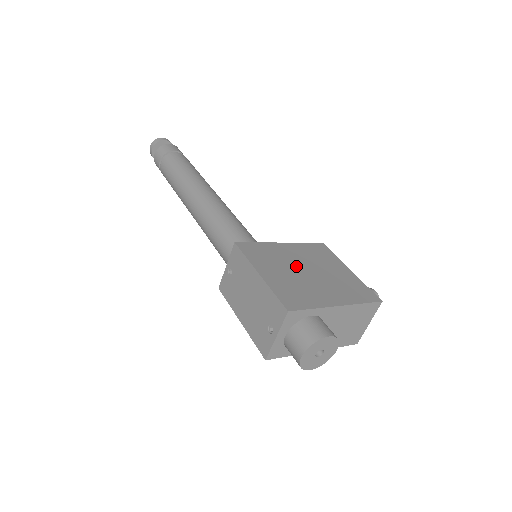
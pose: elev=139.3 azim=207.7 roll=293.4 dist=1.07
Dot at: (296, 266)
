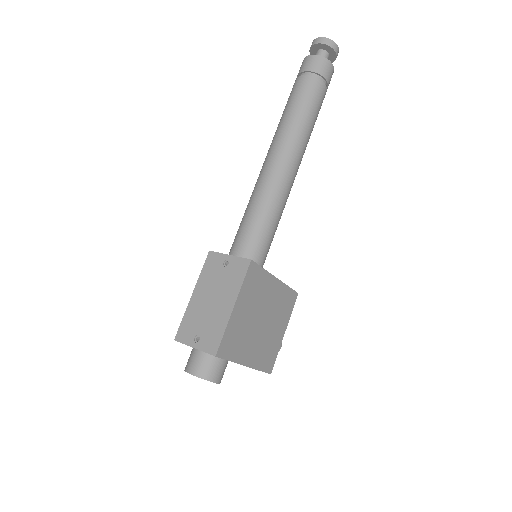
Dot at: (261, 311)
